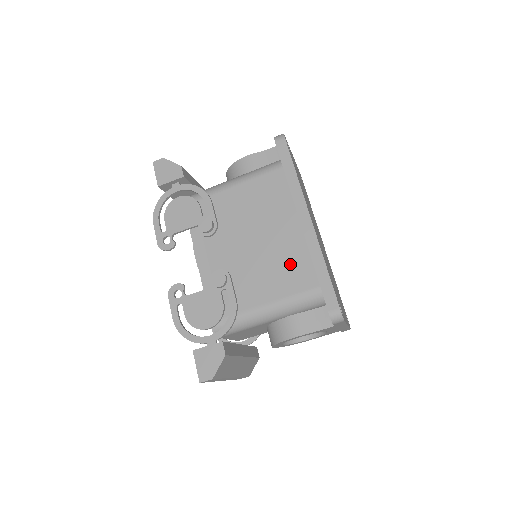
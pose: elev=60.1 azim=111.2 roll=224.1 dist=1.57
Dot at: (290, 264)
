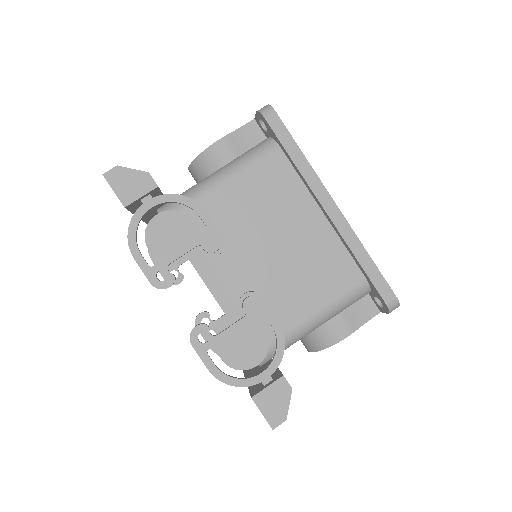
Dot at: (325, 262)
